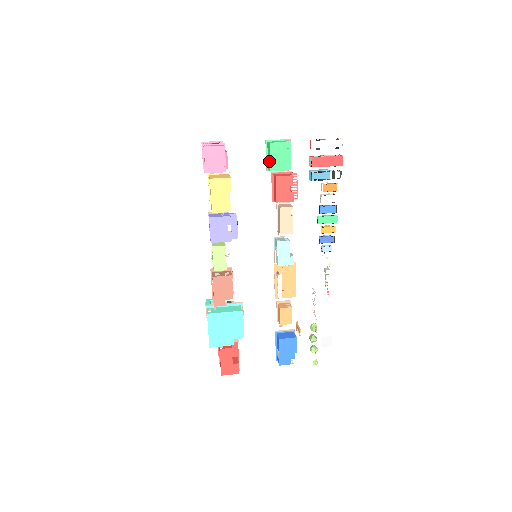
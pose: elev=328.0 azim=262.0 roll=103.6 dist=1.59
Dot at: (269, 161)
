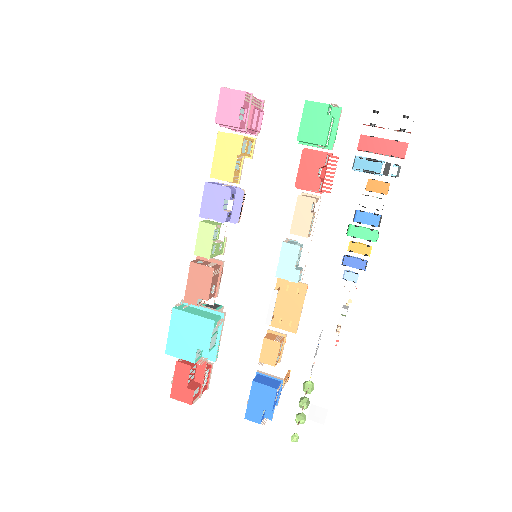
Dot at: (300, 127)
